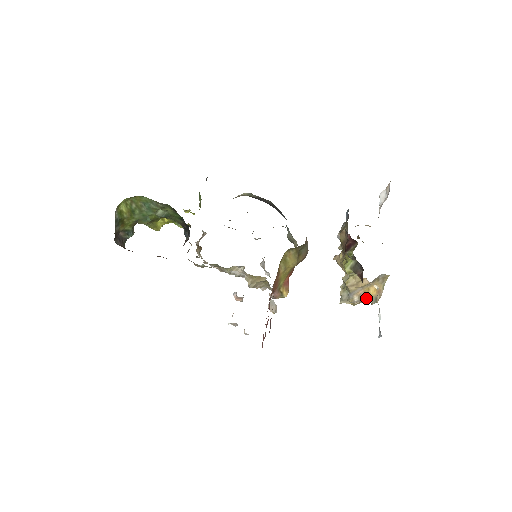
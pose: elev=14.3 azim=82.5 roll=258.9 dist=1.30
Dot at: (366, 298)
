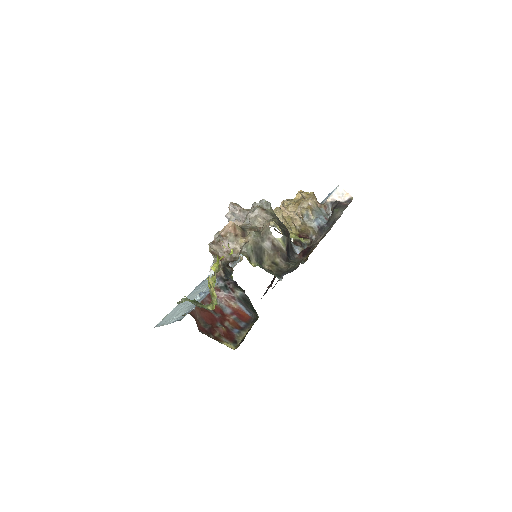
Dot at: occluded
